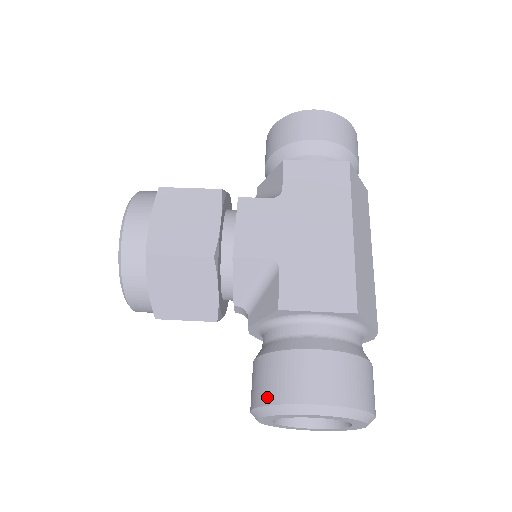
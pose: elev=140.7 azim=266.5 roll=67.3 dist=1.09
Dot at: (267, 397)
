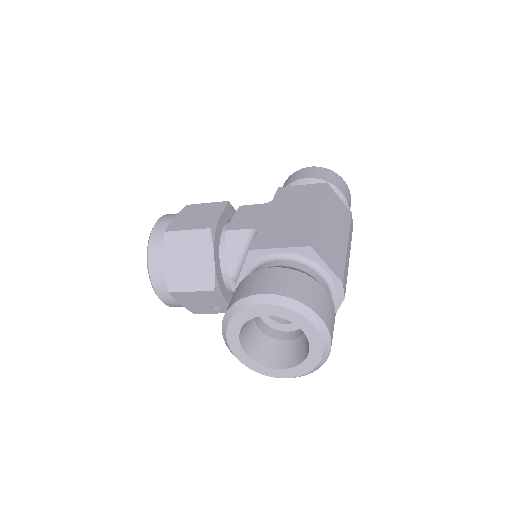
Dot at: (230, 304)
